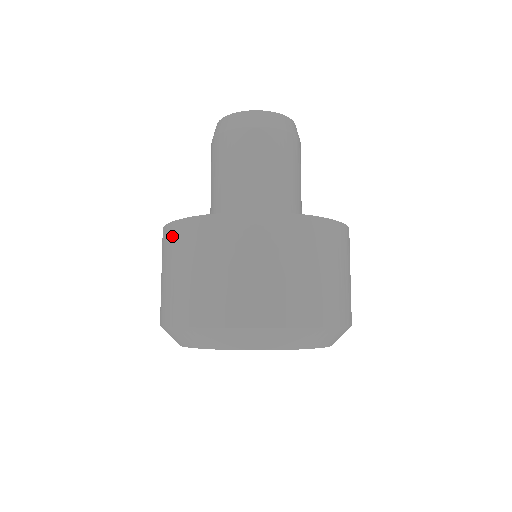
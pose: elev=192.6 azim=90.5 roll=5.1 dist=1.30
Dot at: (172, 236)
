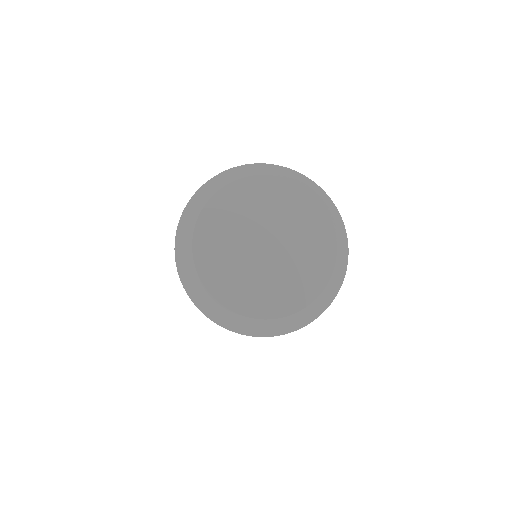
Dot at: occluded
